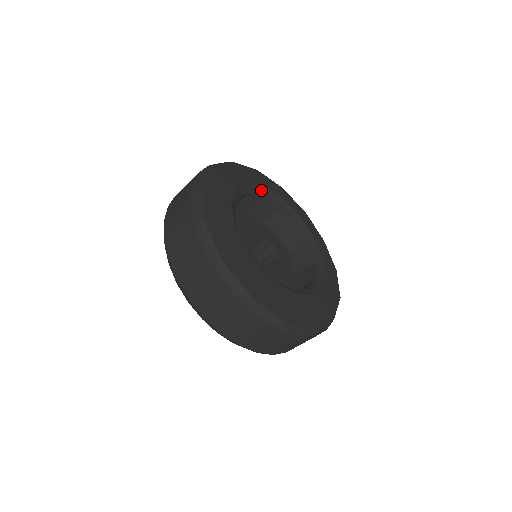
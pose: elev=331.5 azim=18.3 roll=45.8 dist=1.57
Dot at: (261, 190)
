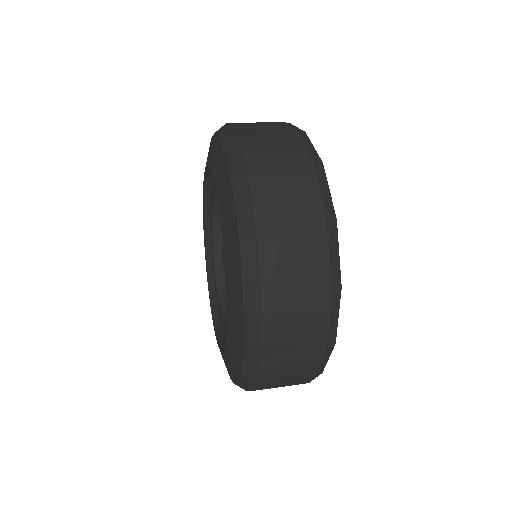
Dot at: occluded
